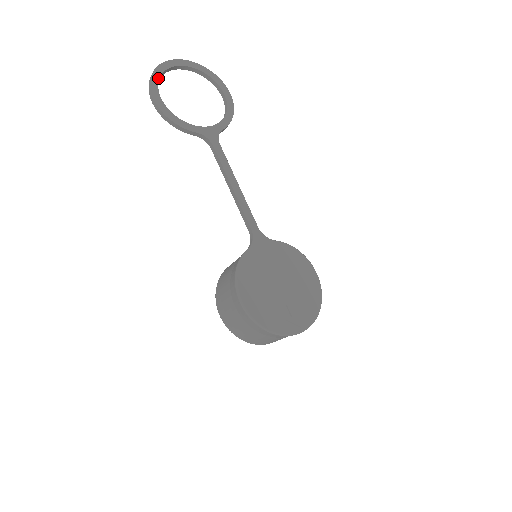
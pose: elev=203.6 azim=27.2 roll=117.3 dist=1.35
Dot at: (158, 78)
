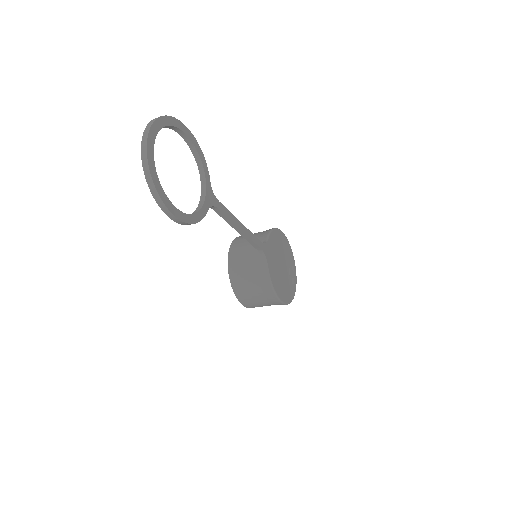
Dot at: (161, 187)
